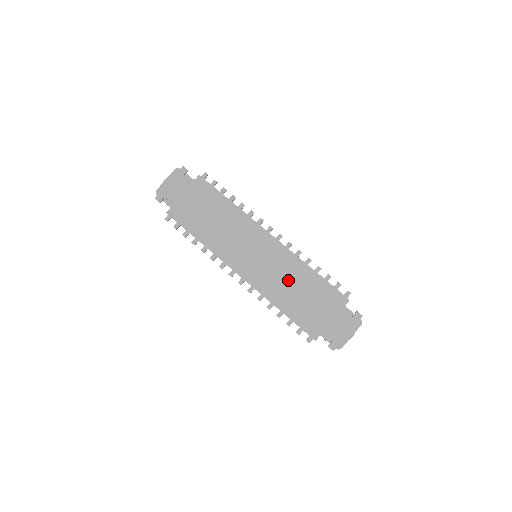
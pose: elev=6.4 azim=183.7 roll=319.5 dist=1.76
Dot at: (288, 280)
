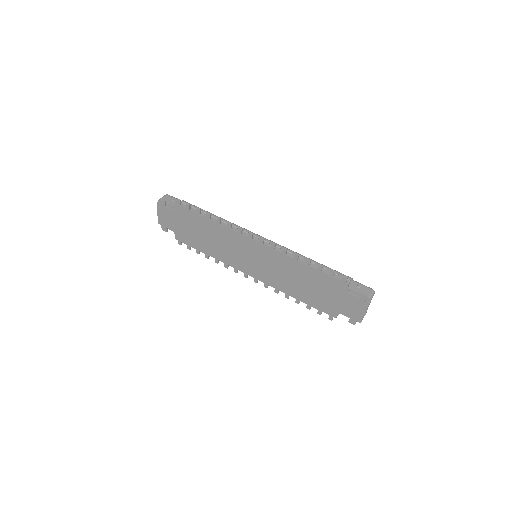
Dot at: (288, 275)
